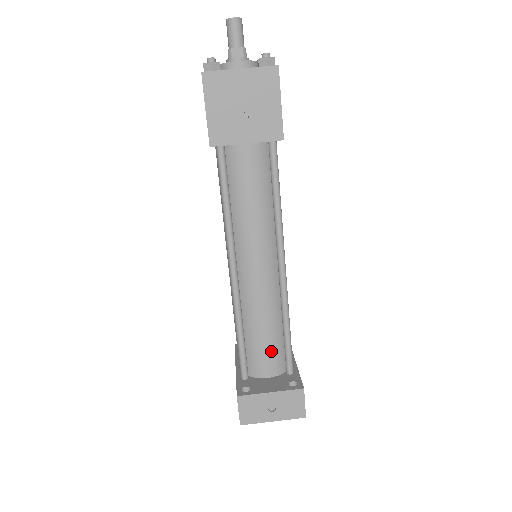
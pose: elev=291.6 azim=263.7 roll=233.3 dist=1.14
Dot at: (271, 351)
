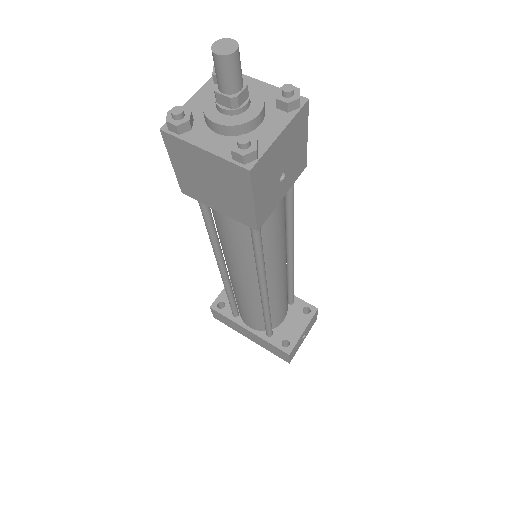
Dot at: (286, 306)
